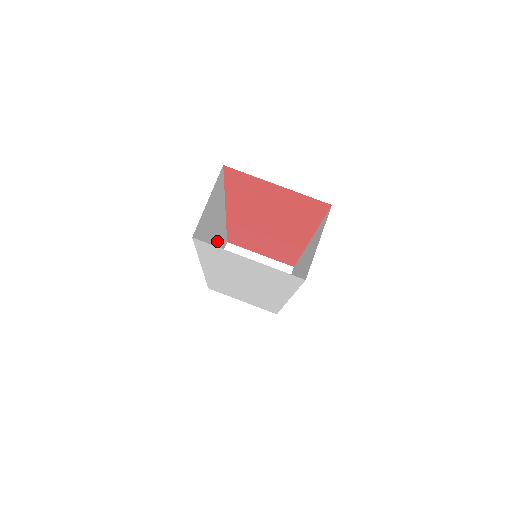
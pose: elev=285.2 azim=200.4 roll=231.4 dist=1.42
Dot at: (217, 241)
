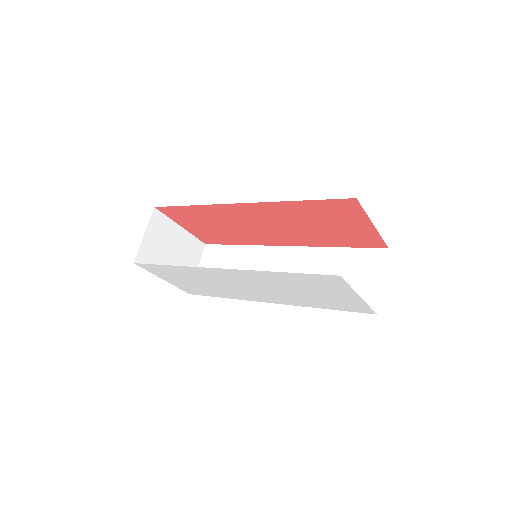
Dot at: occluded
